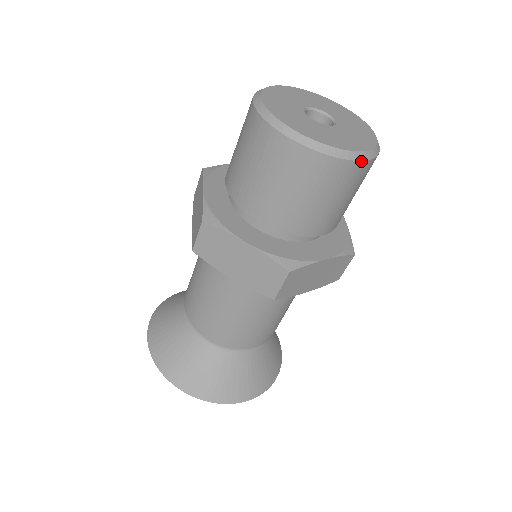
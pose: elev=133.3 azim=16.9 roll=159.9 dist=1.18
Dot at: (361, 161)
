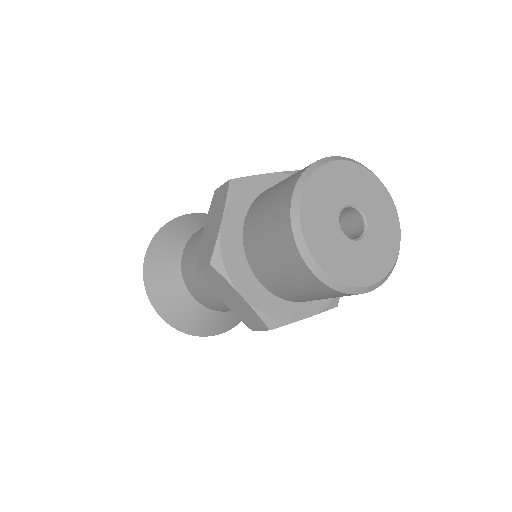
Dot at: (366, 292)
